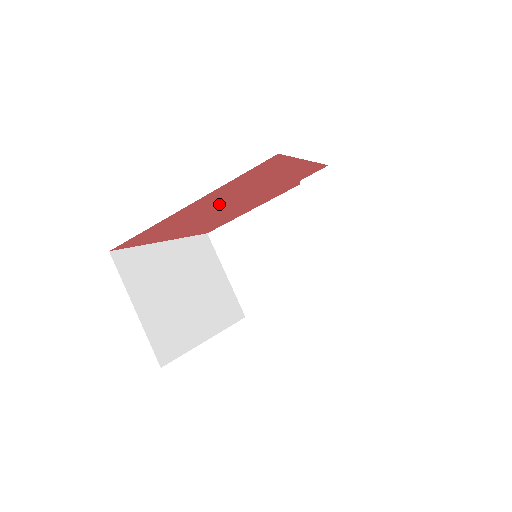
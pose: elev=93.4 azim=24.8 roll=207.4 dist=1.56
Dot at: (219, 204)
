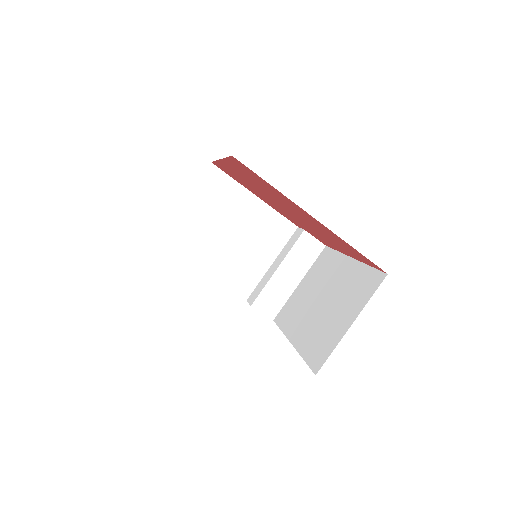
Dot at: (297, 213)
